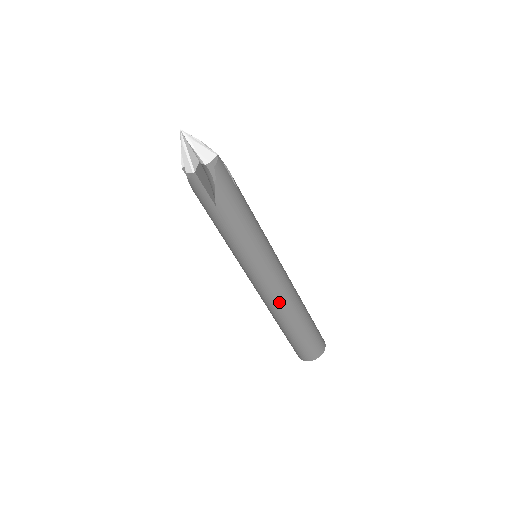
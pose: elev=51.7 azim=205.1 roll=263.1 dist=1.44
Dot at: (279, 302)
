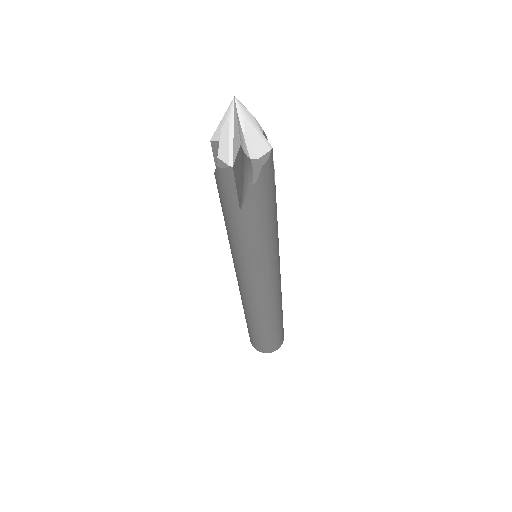
Dot at: (261, 307)
